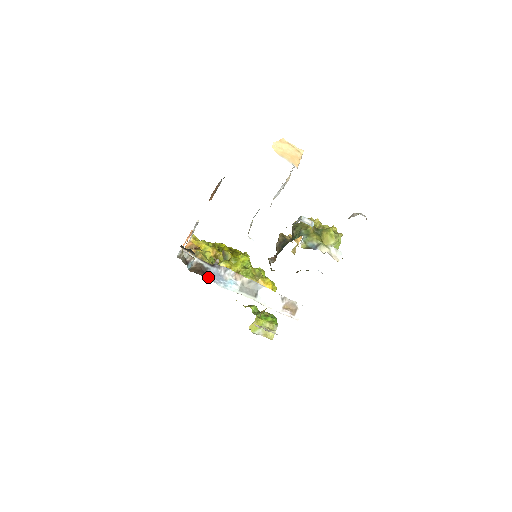
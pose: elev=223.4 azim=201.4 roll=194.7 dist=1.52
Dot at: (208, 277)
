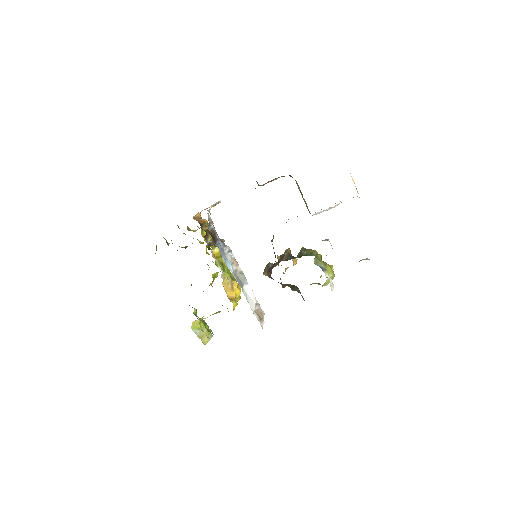
Dot at: (218, 245)
